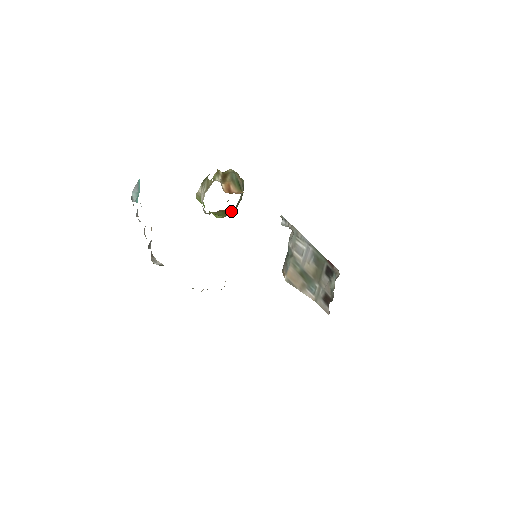
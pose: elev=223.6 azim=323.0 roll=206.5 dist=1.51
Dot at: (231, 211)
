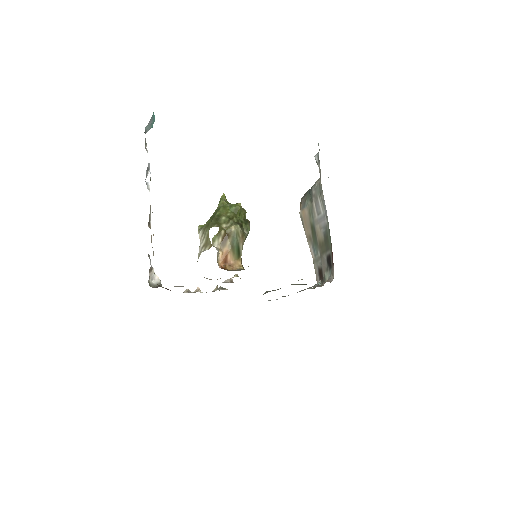
Dot at: occluded
